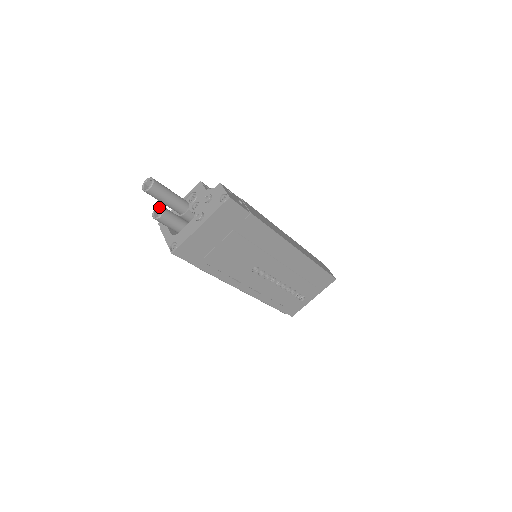
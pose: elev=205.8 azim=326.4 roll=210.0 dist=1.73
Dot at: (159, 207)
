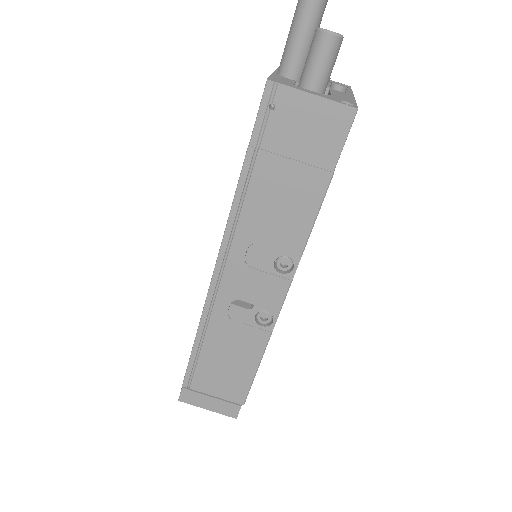
Dot at: occluded
